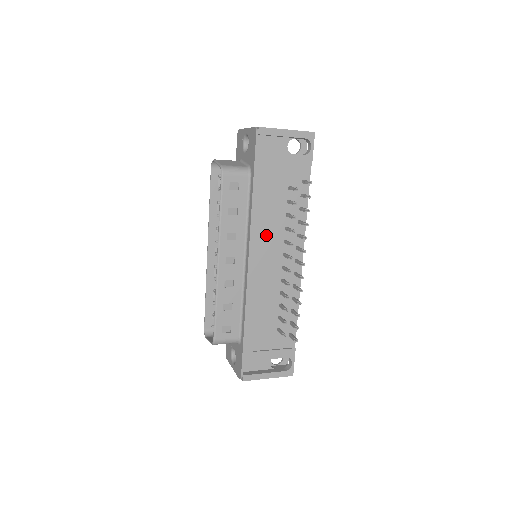
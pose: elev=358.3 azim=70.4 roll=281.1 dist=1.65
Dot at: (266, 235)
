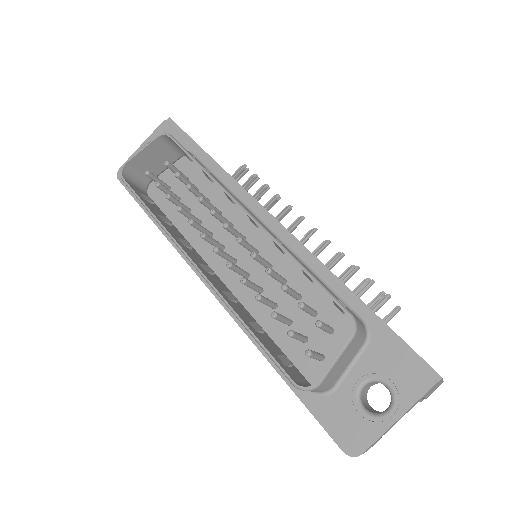
Dot at: occluded
